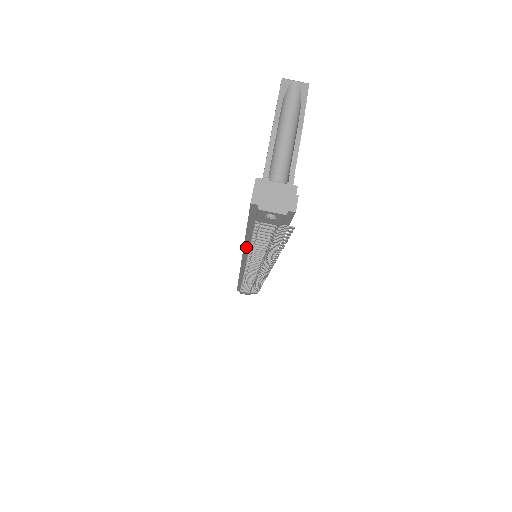
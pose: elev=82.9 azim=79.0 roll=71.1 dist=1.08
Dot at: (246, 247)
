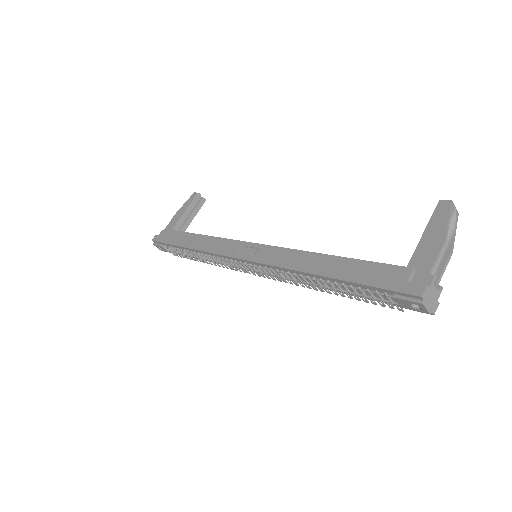
Dot at: (307, 274)
